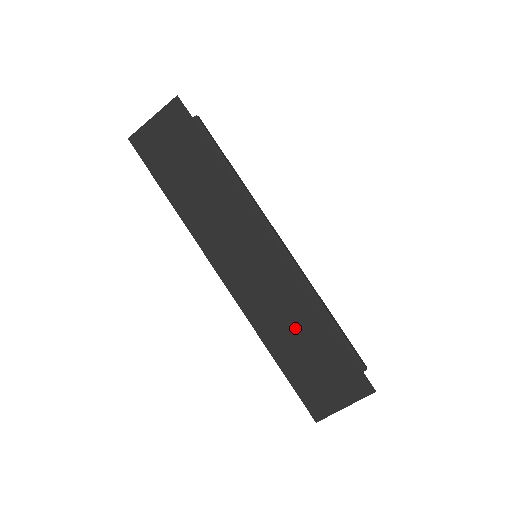
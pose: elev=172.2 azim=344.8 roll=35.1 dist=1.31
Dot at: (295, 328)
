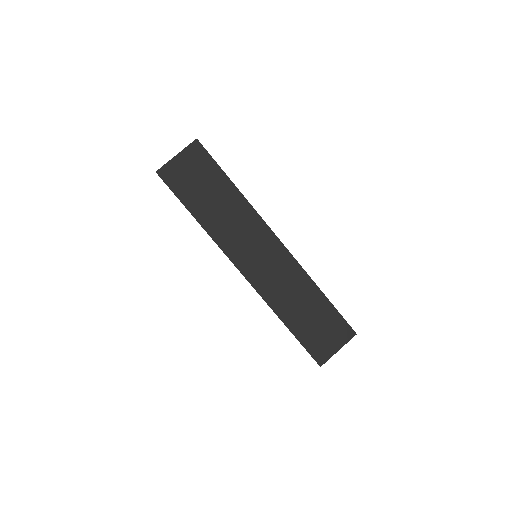
Dot at: (299, 301)
